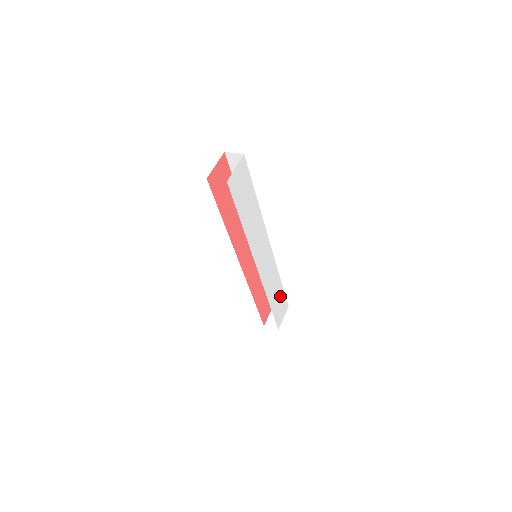
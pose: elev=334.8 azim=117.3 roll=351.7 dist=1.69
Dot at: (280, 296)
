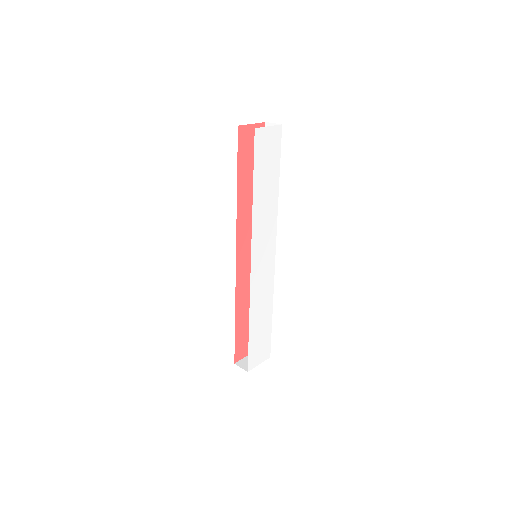
Dot at: (265, 330)
